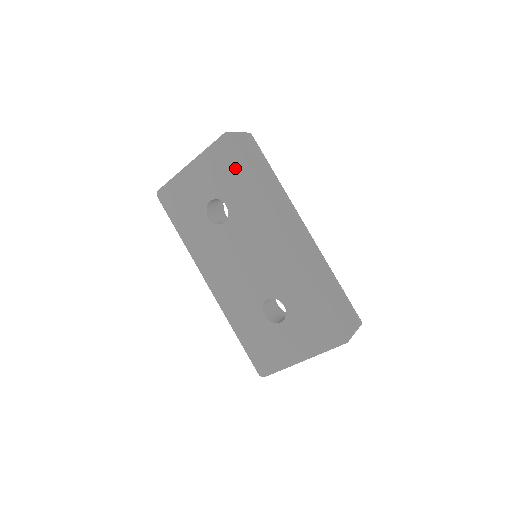
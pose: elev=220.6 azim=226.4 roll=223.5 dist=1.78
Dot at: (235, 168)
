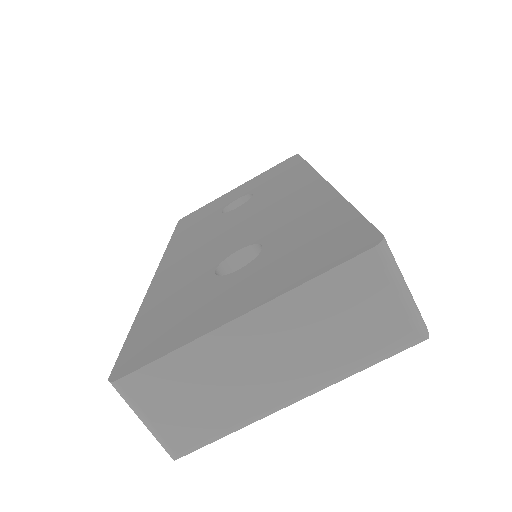
Dot at: (287, 168)
